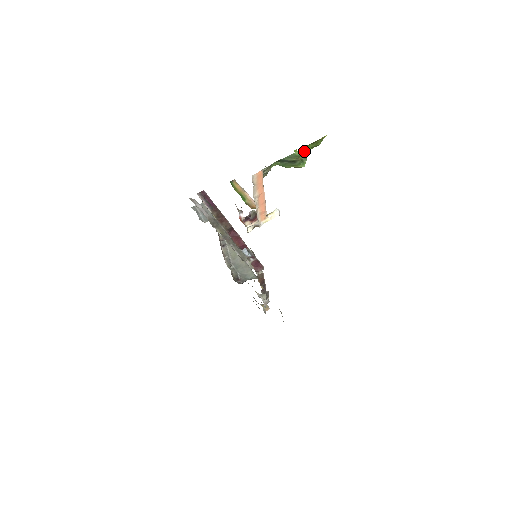
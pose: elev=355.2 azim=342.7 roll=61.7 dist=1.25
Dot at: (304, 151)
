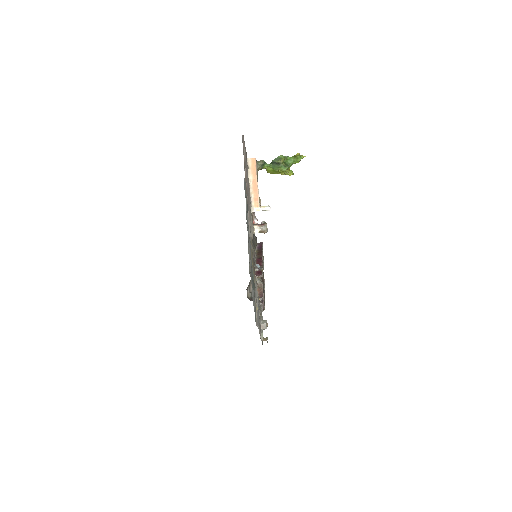
Dot at: (288, 161)
